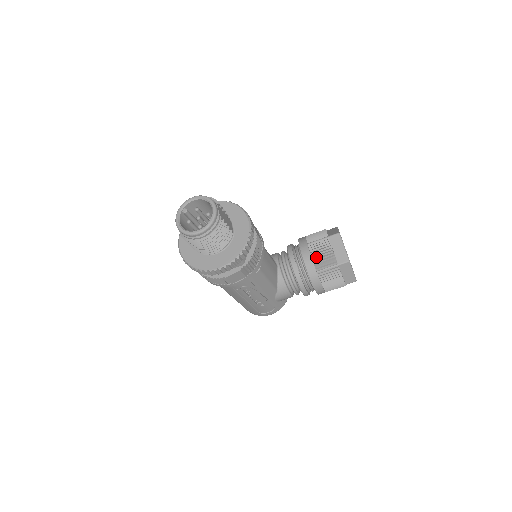
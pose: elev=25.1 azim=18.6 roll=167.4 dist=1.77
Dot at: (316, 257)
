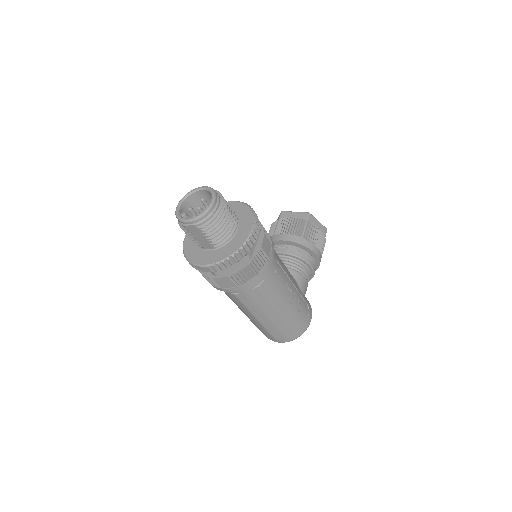
Dot at: (289, 231)
